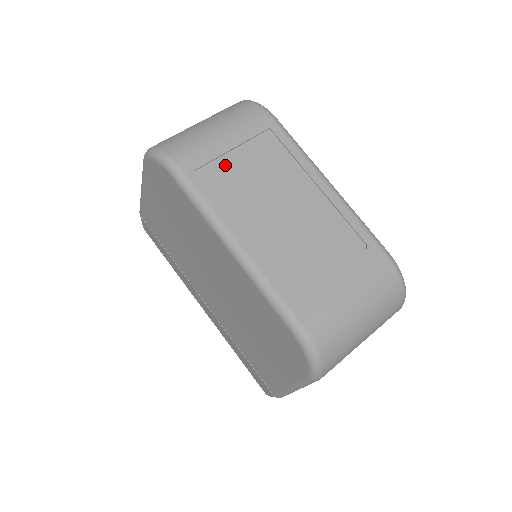
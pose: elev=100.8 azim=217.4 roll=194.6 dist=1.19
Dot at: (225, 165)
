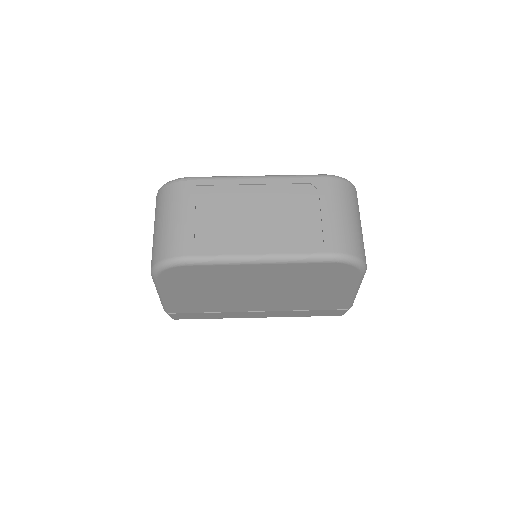
Dot at: (203, 229)
